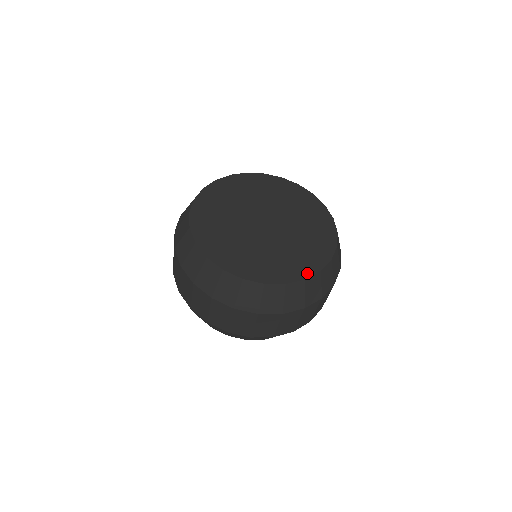
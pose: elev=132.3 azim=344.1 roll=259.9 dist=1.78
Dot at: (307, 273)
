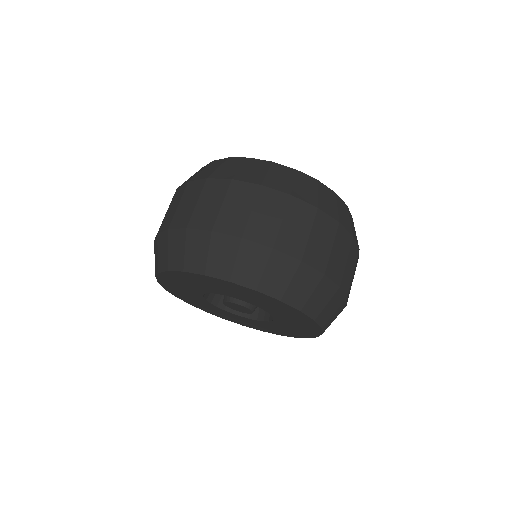
Dot at: occluded
